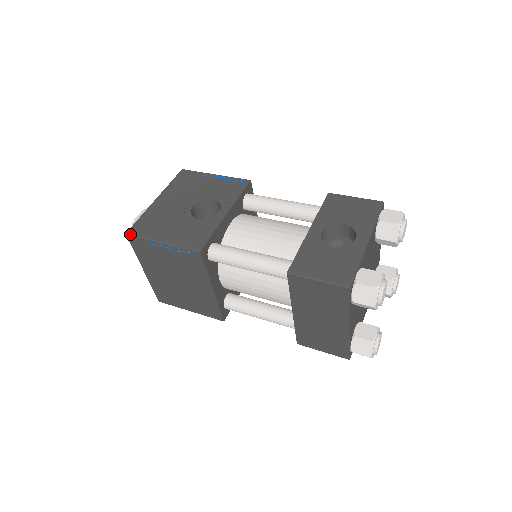
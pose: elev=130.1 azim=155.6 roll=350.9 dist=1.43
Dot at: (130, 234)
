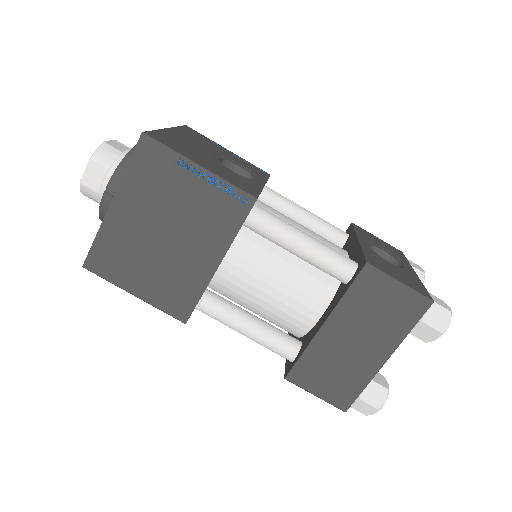
Dot at: (150, 136)
